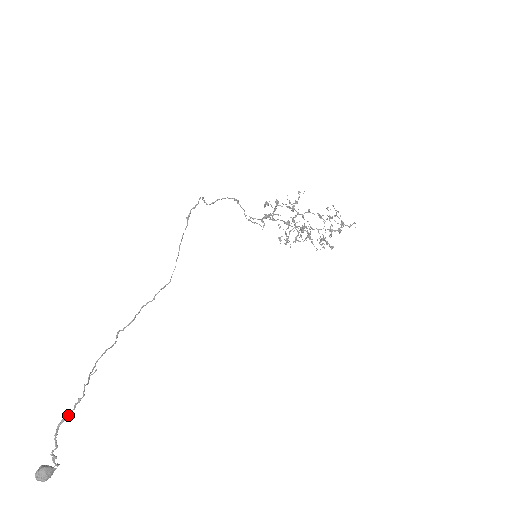
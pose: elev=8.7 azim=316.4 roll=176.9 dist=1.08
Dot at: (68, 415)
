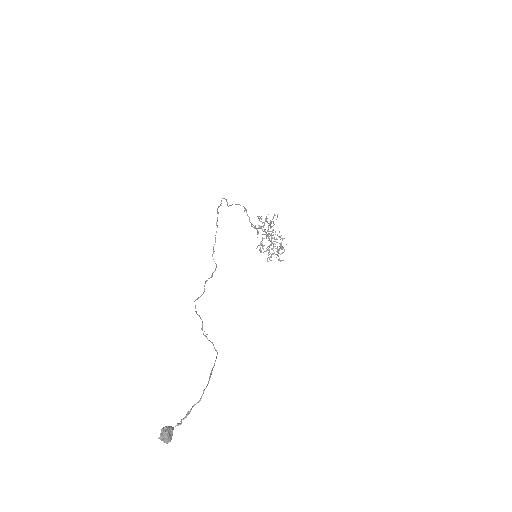
Dot at: (213, 367)
